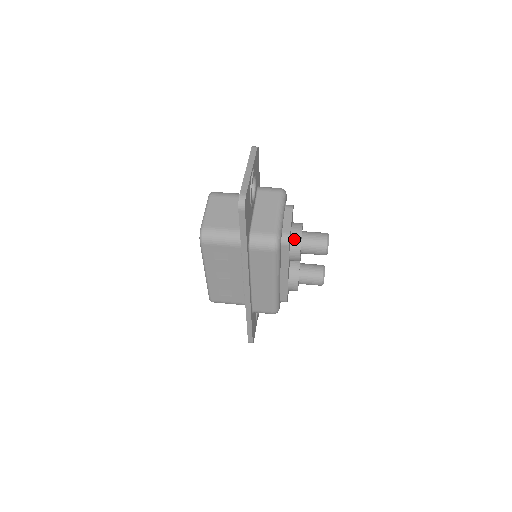
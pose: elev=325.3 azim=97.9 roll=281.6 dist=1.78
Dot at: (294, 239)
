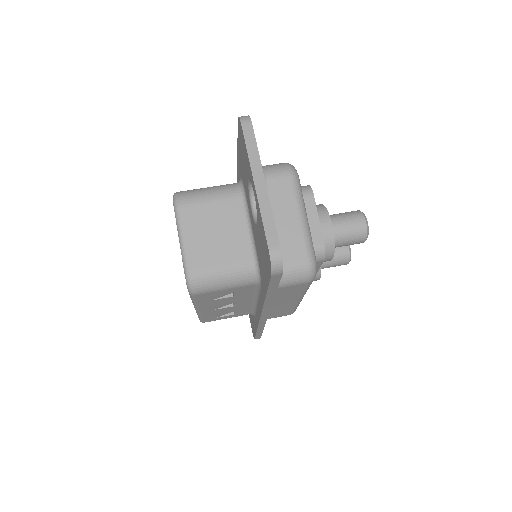
Dot at: (324, 242)
